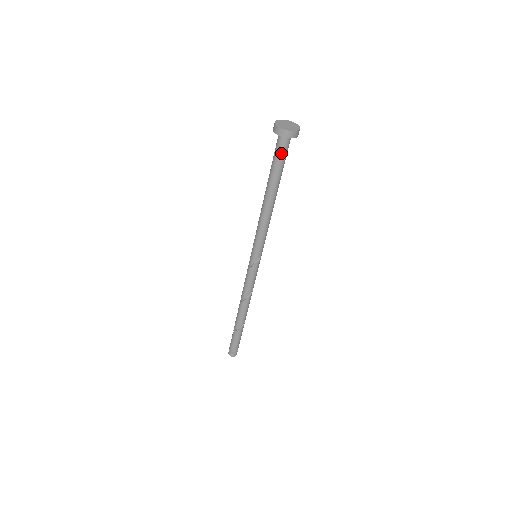
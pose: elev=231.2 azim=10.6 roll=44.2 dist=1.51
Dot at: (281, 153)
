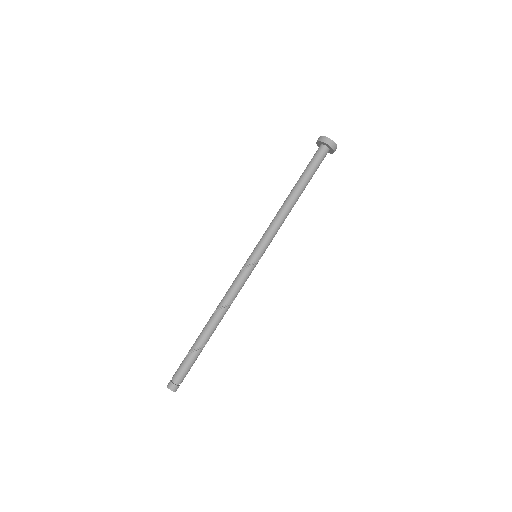
Dot at: (320, 161)
